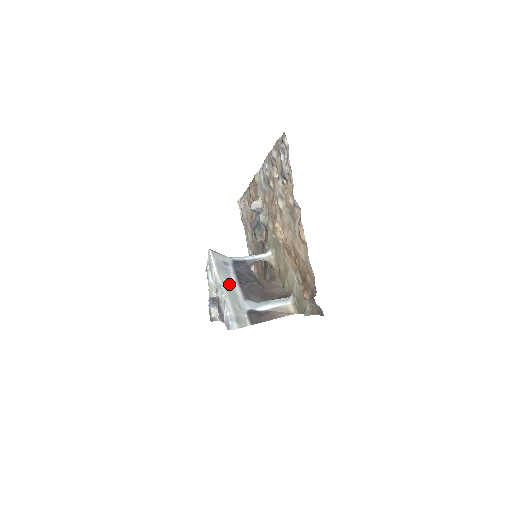
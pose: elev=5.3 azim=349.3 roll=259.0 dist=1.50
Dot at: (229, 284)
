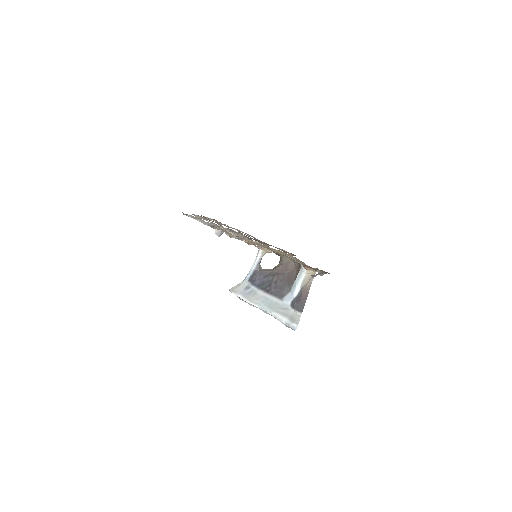
Dot at: (263, 301)
